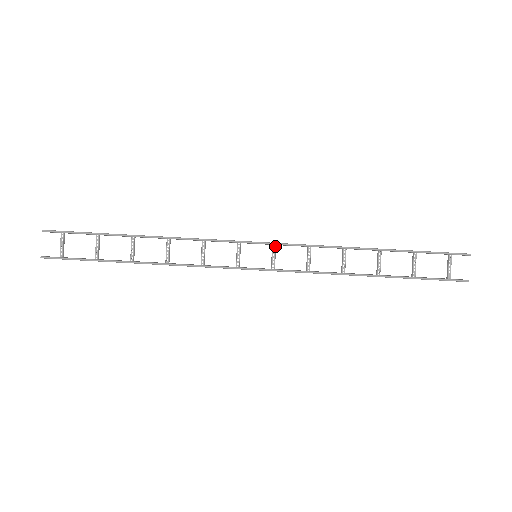
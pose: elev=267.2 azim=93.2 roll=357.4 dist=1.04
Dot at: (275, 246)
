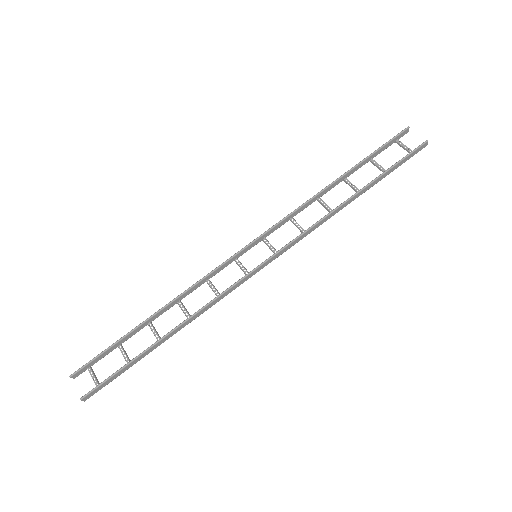
Dot at: (265, 238)
